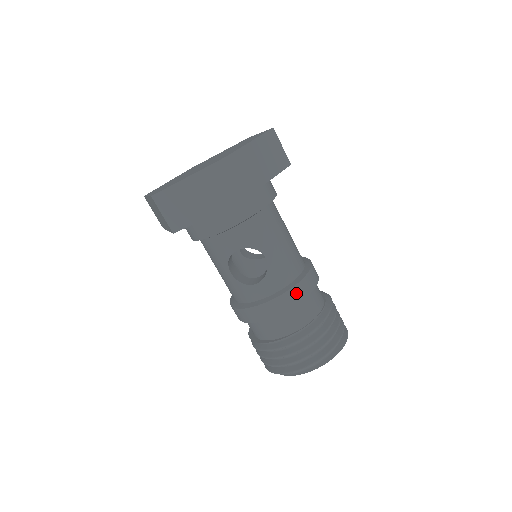
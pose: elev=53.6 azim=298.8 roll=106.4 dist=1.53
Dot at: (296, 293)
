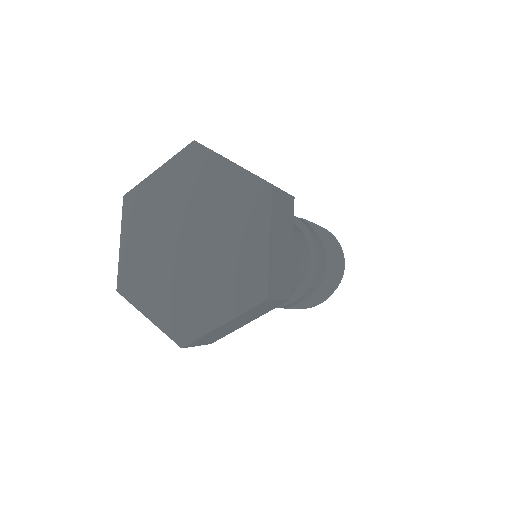
Dot at: (315, 279)
